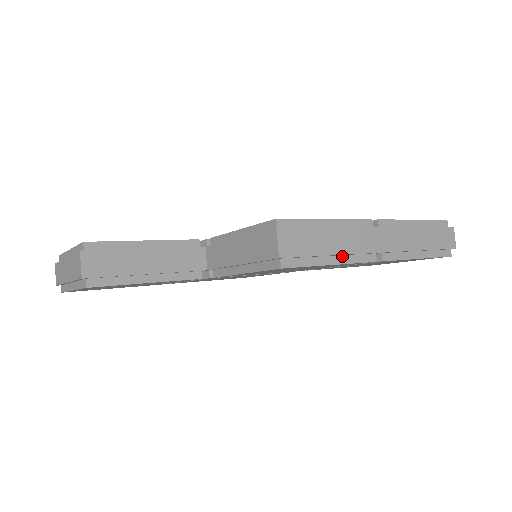
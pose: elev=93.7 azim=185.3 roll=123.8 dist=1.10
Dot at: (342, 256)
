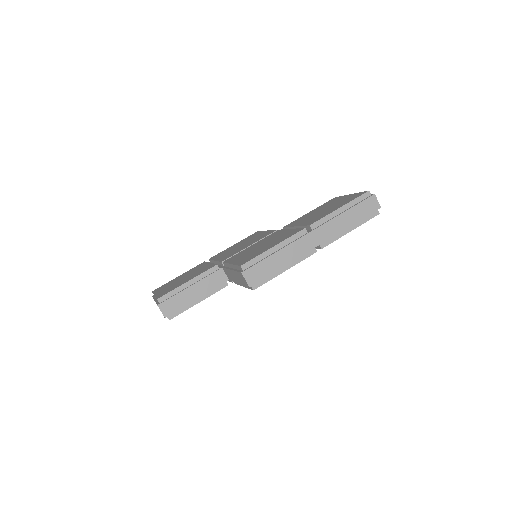
Dot at: (291, 262)
